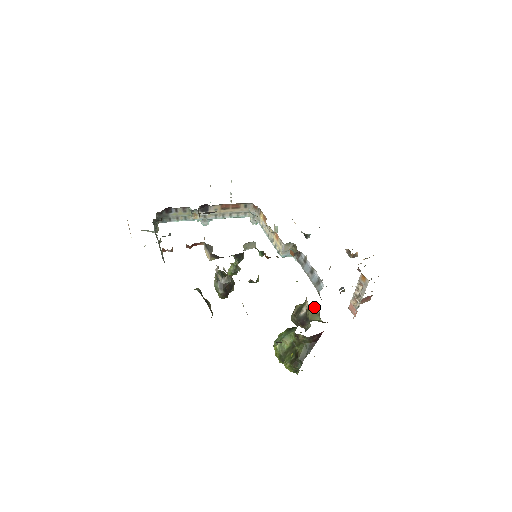
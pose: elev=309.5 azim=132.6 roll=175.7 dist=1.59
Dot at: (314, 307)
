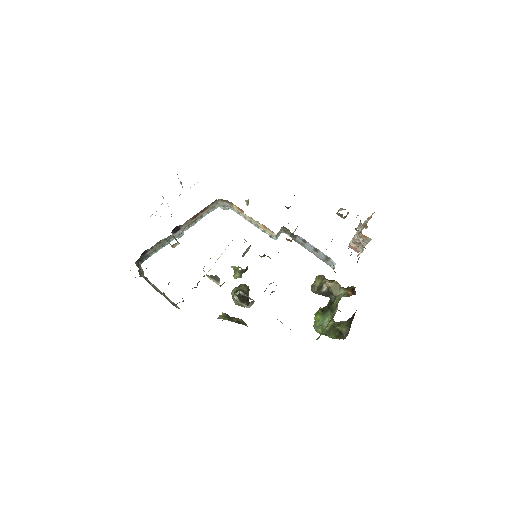
Dot at: (334, 283)
